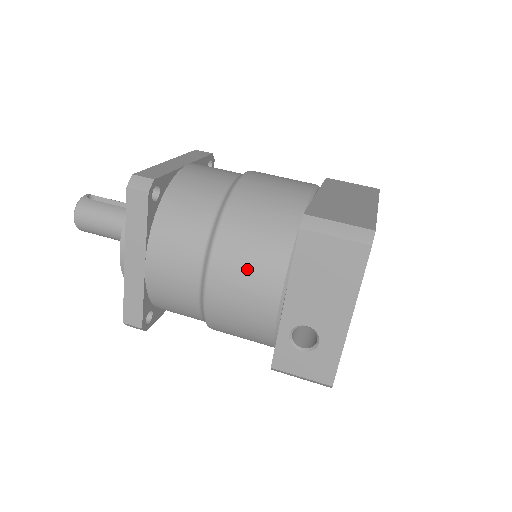
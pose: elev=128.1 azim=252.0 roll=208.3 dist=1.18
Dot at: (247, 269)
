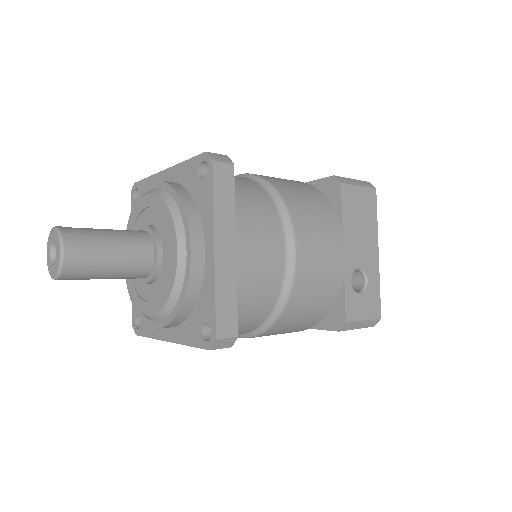
Dot at: (319, 226)
